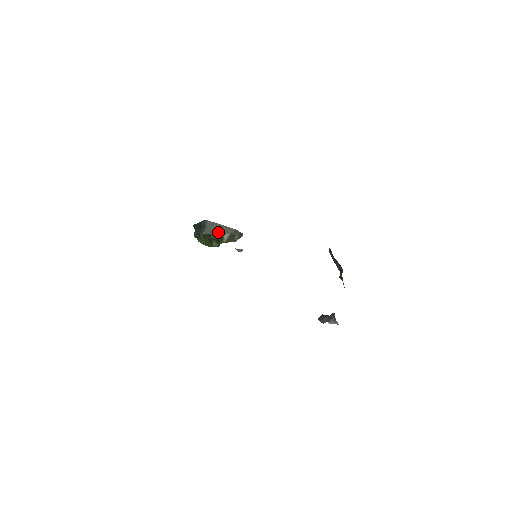
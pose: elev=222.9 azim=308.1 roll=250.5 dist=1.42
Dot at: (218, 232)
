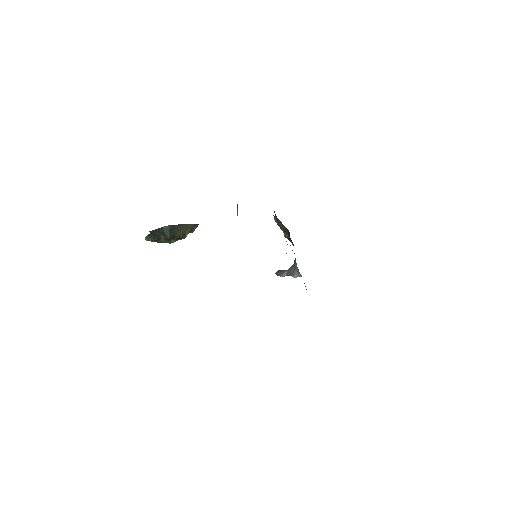
Dot at: (181, 232)
